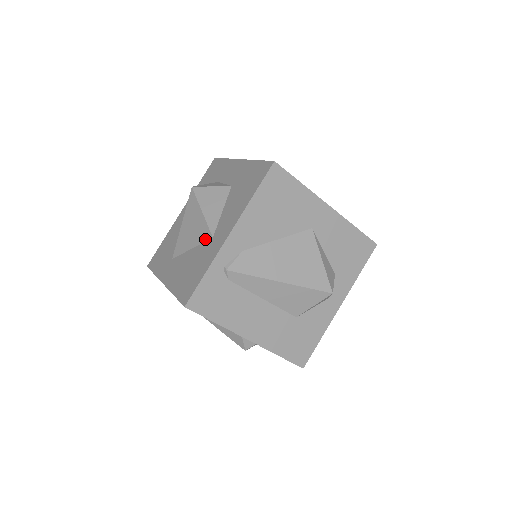
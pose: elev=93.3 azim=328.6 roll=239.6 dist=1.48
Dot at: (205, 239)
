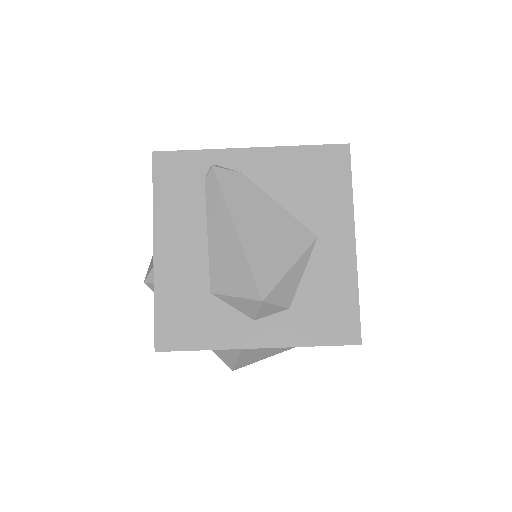
Dot at: occluded
